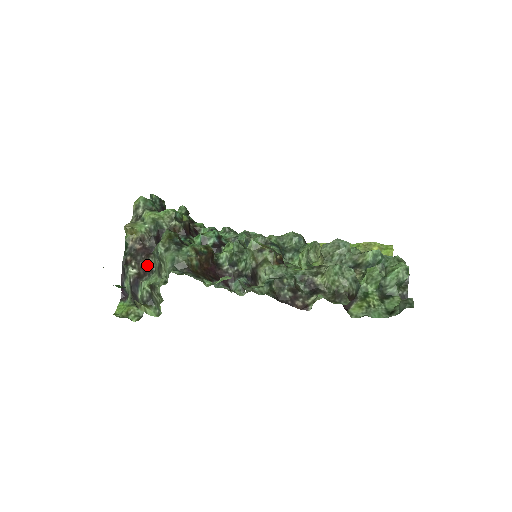
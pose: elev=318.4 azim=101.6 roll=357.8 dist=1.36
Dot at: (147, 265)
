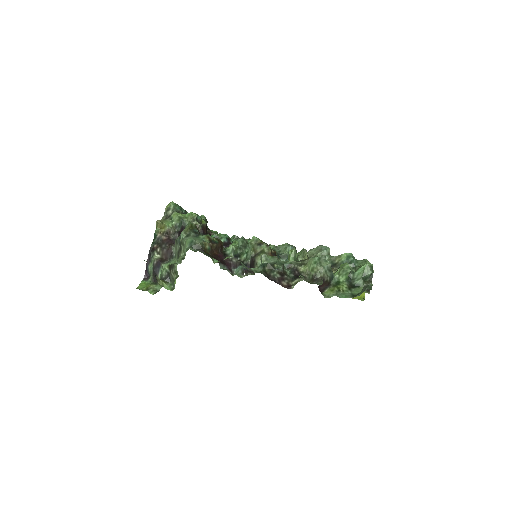
Dot at: (169, 252)
